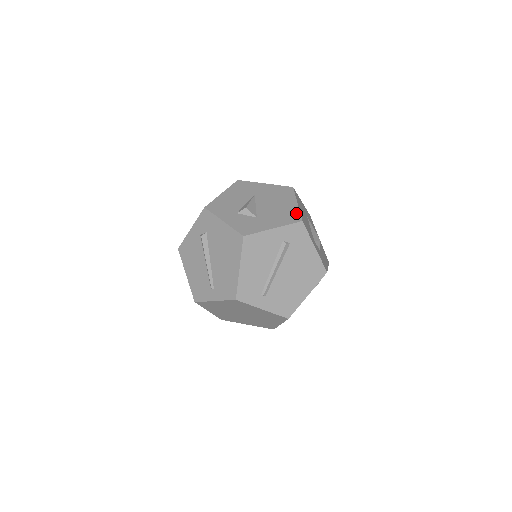
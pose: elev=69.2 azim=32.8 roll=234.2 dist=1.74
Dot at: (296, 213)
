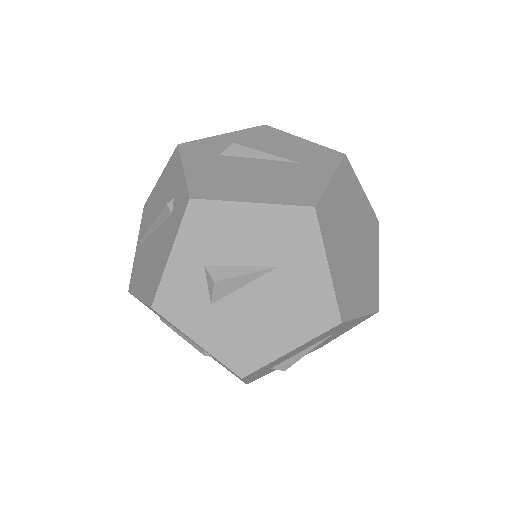
Dot at: (258, 361)
